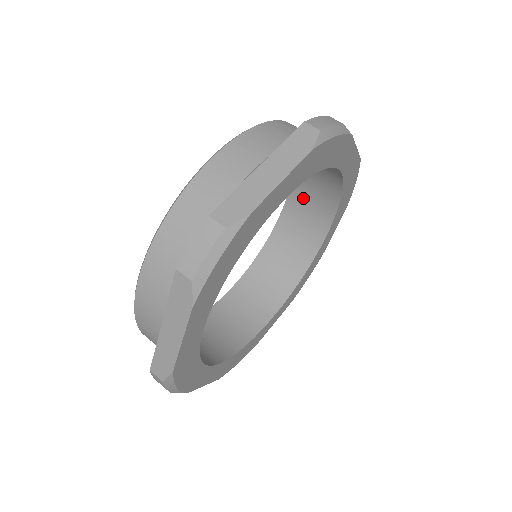
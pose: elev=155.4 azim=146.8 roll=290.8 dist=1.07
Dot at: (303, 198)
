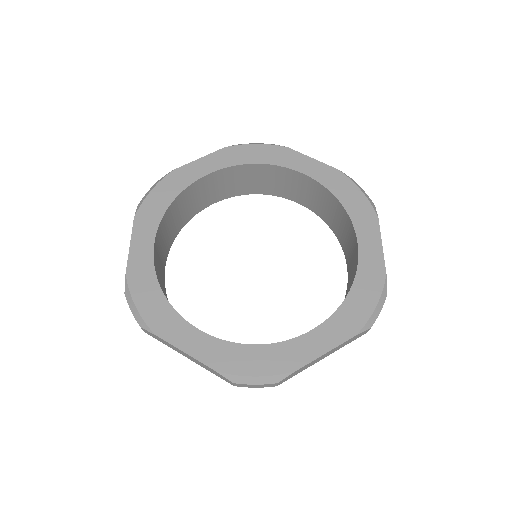
Dot at: (346, 243)
